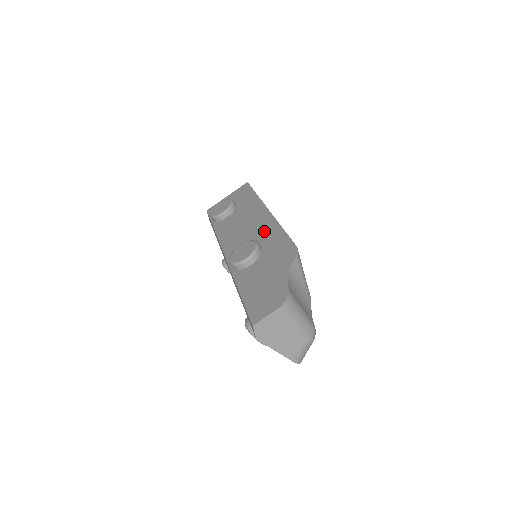
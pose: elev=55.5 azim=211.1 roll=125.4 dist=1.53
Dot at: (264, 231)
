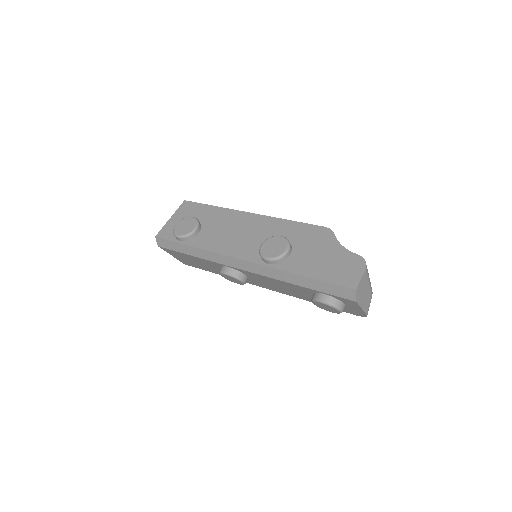
Dot at: (269, 228)
